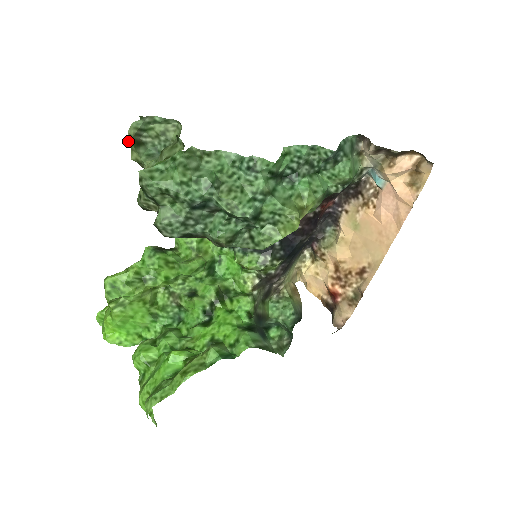
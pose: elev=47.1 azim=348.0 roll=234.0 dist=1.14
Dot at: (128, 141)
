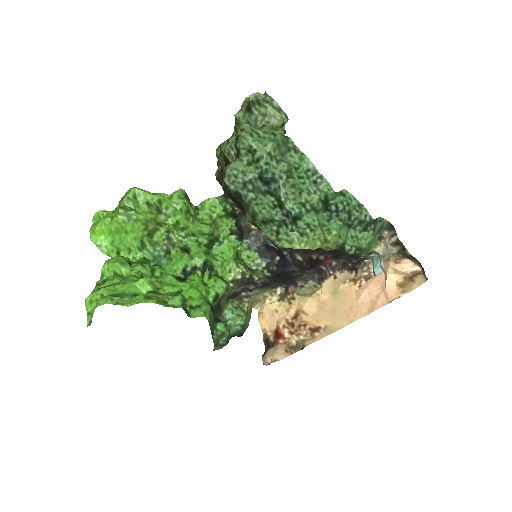
Dot at: (243, 102)
